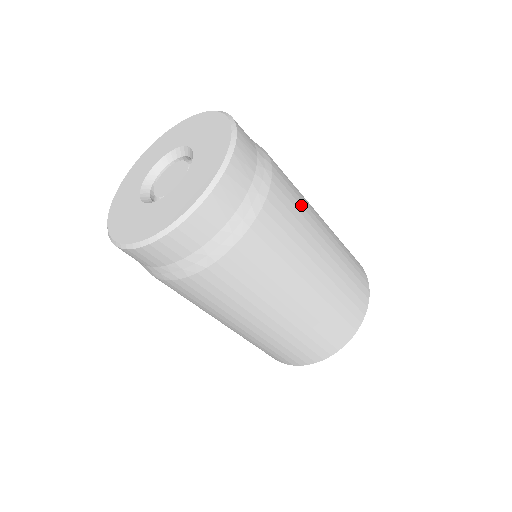
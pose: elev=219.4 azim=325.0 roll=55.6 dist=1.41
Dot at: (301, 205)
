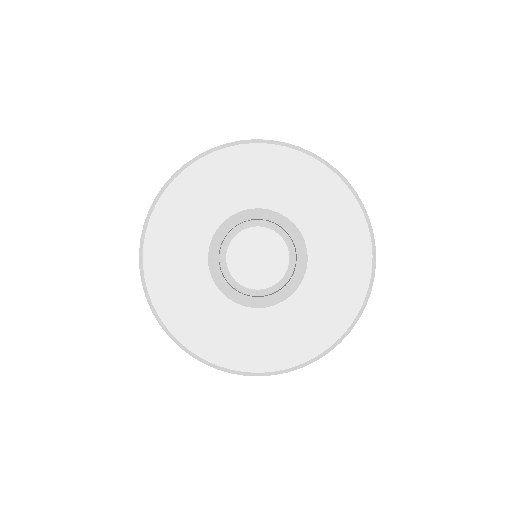
Dot at: occluded
